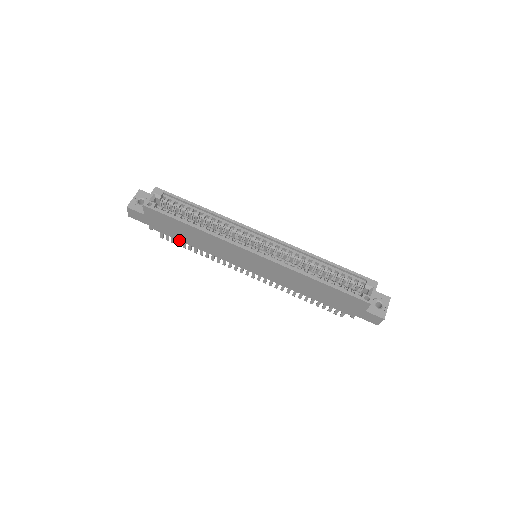
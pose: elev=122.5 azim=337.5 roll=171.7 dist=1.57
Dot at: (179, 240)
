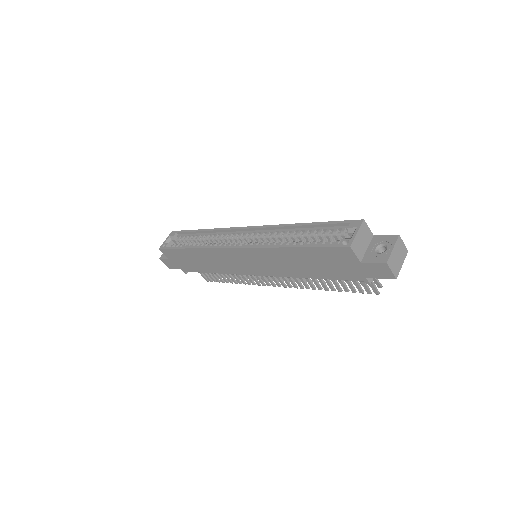
Dot at: (202, 272)
